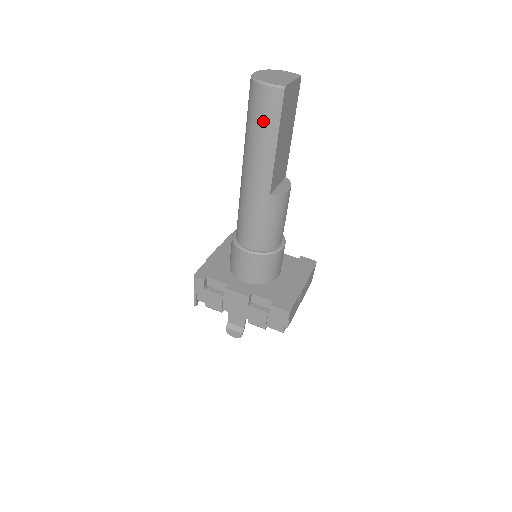
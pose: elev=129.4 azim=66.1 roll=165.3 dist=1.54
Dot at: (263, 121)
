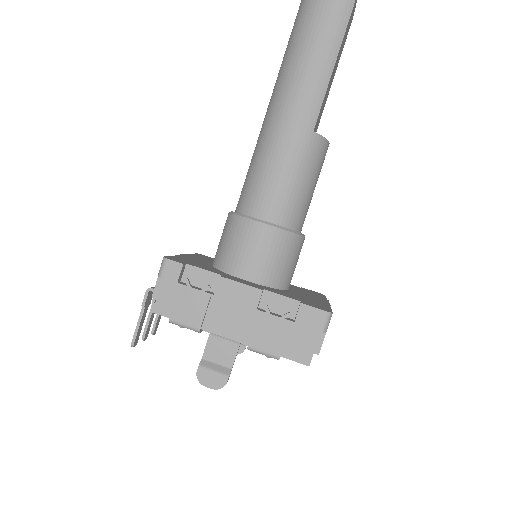
Dot at: (325, 22)
